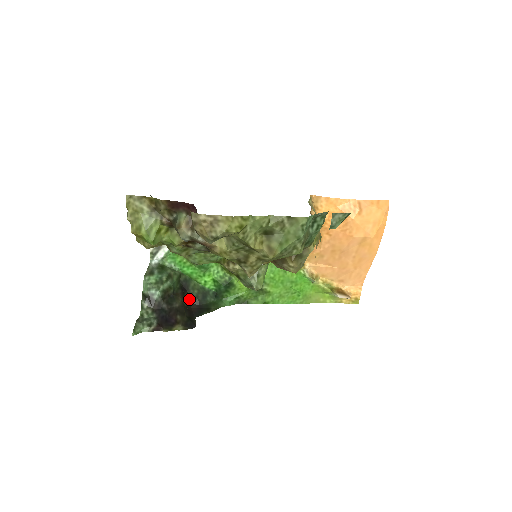
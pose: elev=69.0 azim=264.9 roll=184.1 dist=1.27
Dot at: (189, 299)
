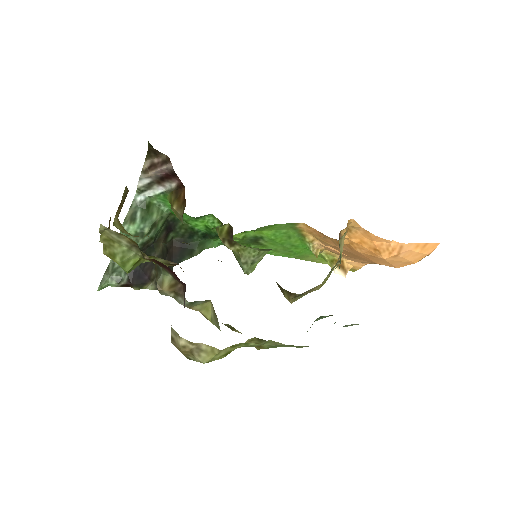
Dot at: (173, 236)
